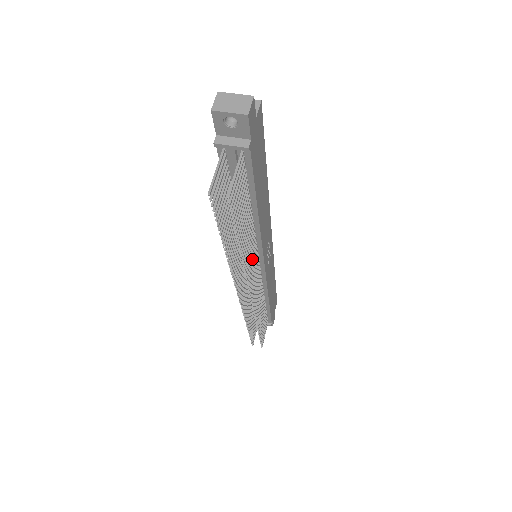
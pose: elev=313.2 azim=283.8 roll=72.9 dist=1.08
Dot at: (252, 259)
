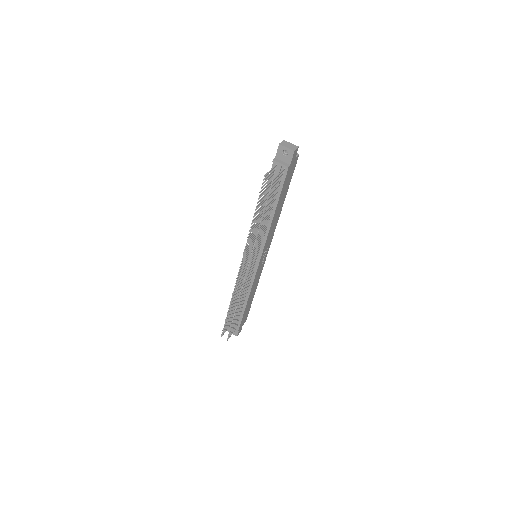
Dot at: occluded
